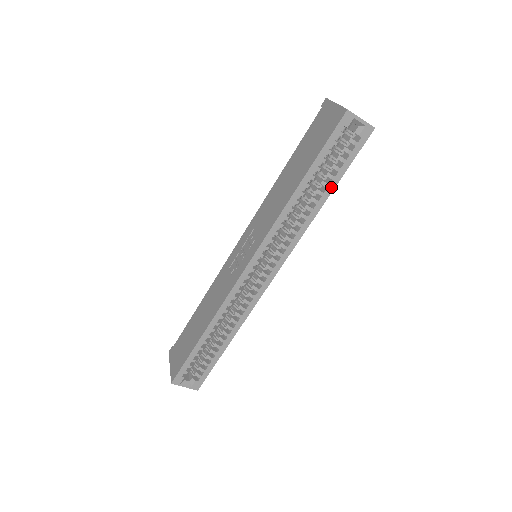
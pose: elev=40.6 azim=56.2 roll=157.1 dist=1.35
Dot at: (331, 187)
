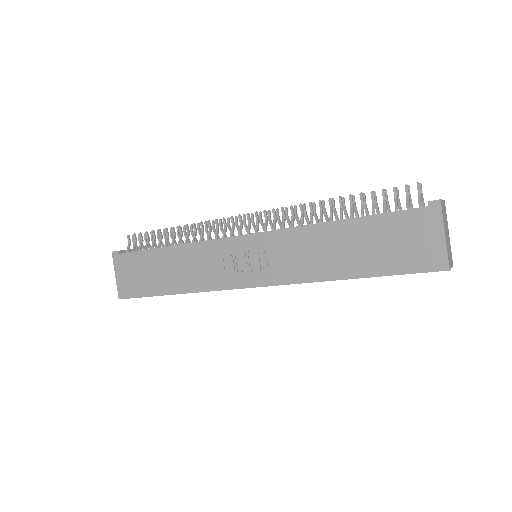
Dot at: occluded
